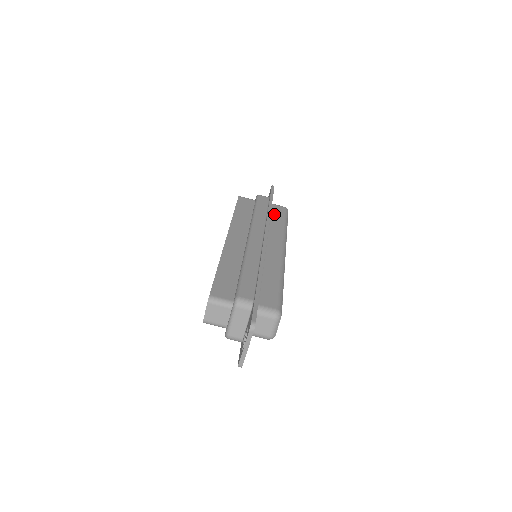
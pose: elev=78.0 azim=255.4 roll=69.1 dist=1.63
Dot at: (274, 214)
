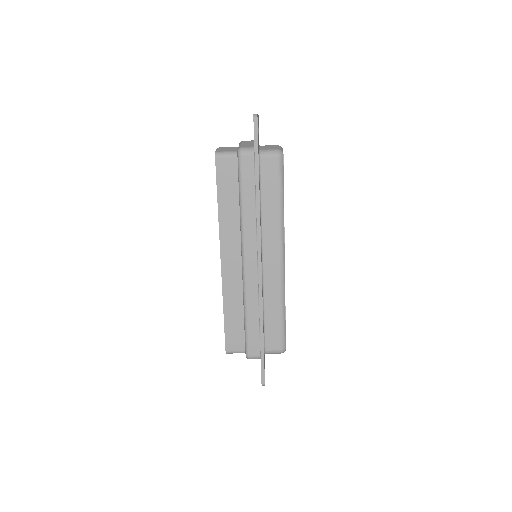
Dot at: (265, 185)
